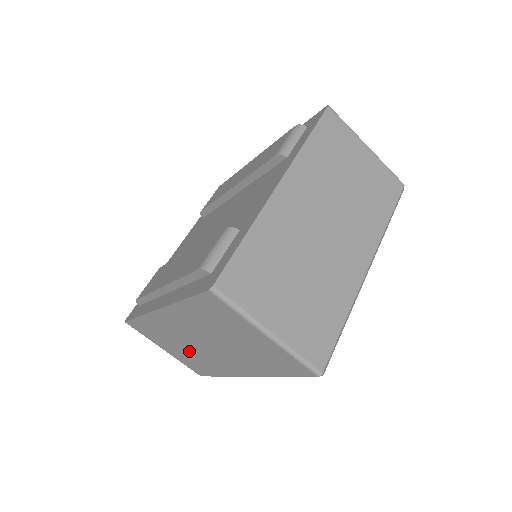
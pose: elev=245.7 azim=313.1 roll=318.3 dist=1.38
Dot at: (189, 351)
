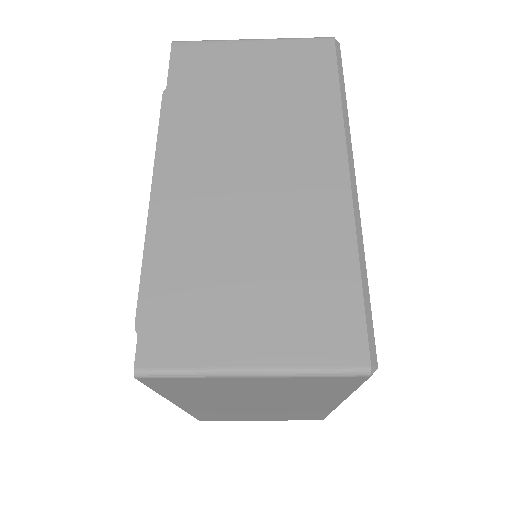
Dot at: occluded
